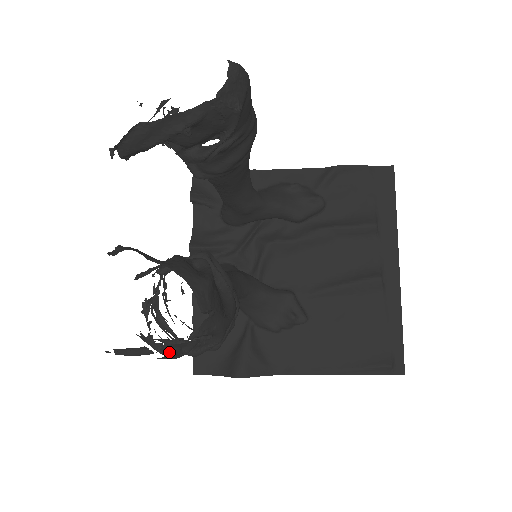
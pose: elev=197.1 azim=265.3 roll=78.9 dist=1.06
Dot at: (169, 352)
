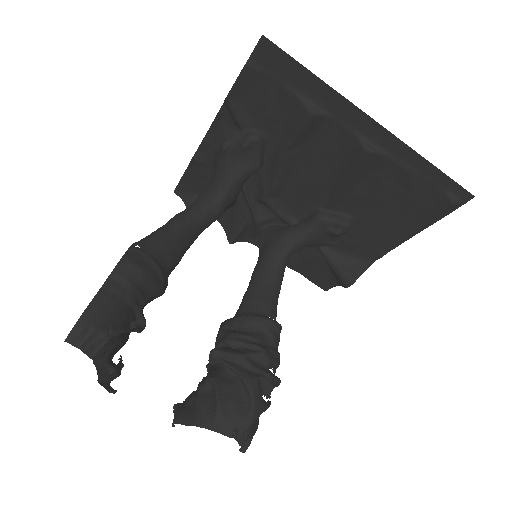
Dot at: (244, 449)
